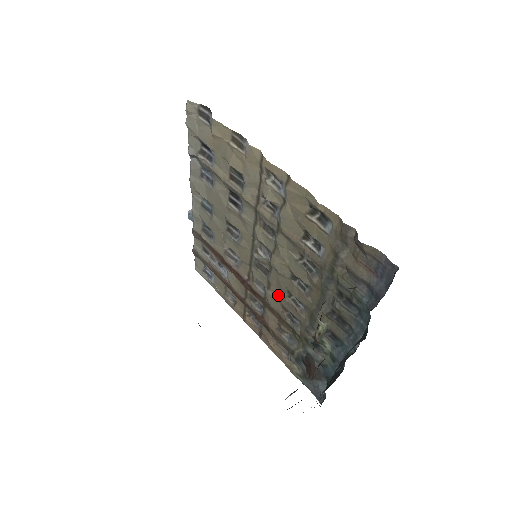
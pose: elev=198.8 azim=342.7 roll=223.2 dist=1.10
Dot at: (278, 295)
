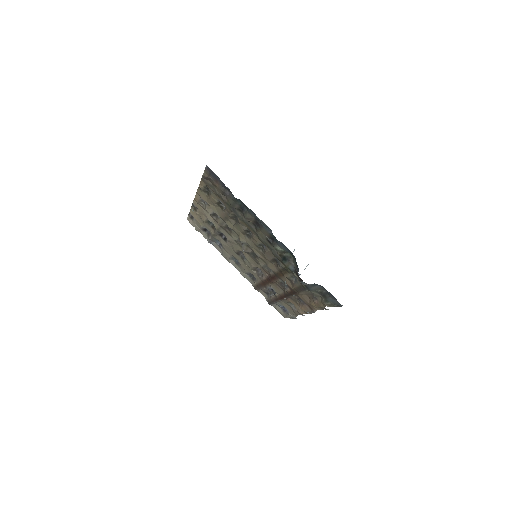
Dot at: (266, 259)
